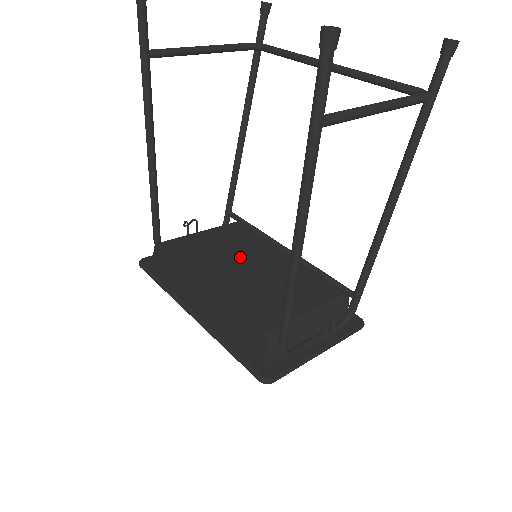
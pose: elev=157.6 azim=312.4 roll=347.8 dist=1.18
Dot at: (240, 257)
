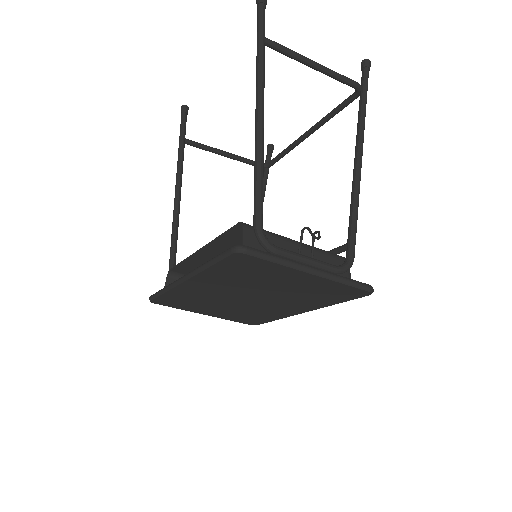
Dot at: occluded
